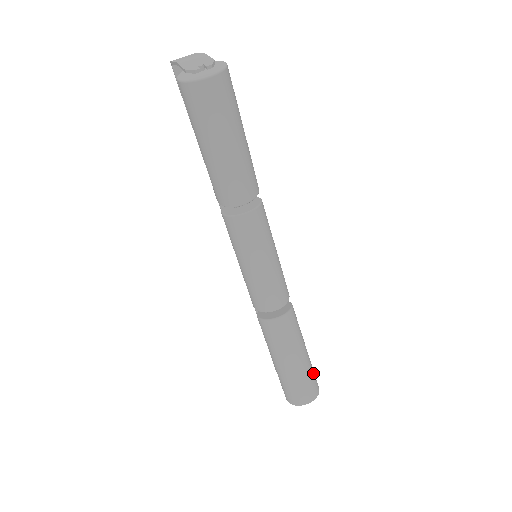
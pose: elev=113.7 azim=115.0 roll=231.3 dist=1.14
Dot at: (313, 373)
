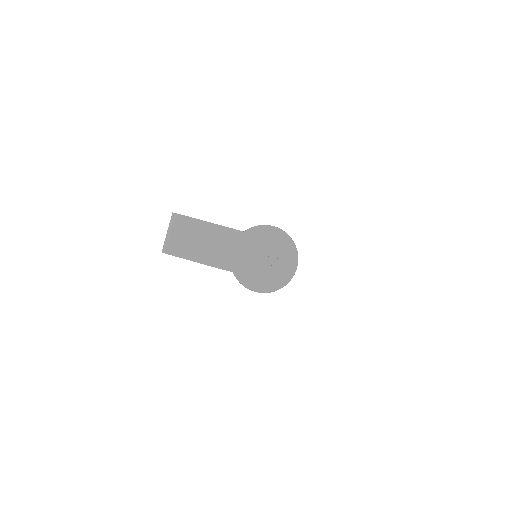
Dot at: occluded
